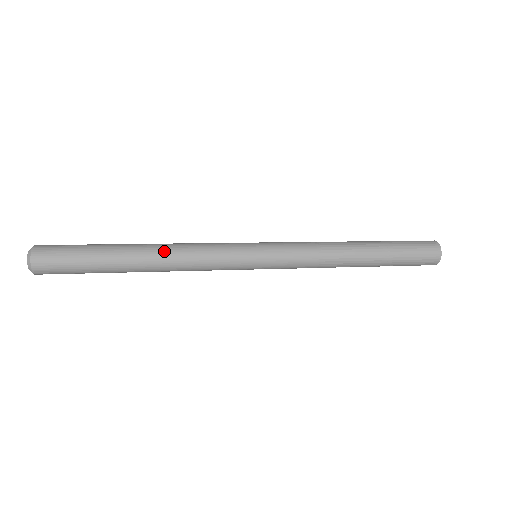
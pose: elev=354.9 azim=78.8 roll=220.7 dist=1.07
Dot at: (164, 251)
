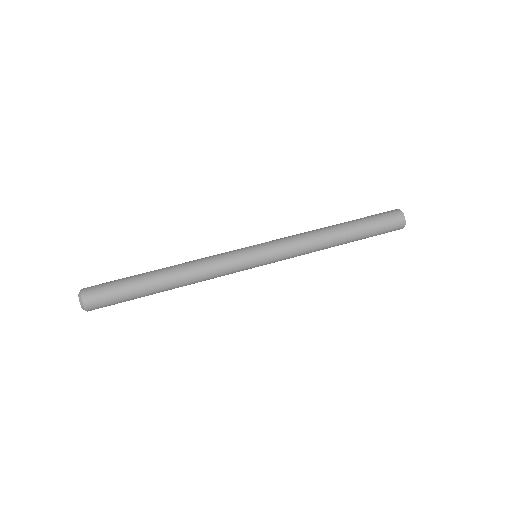
Dot at: (185, 279)
